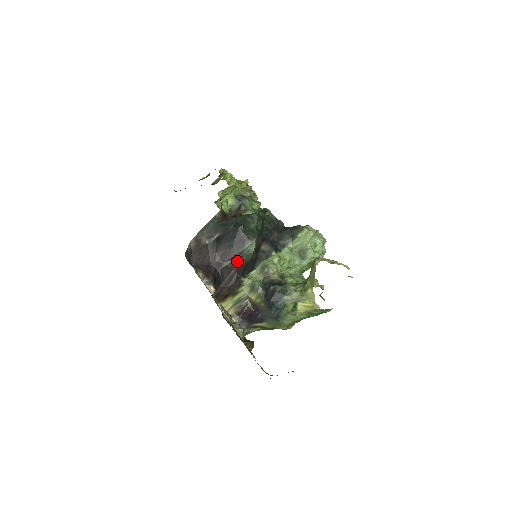
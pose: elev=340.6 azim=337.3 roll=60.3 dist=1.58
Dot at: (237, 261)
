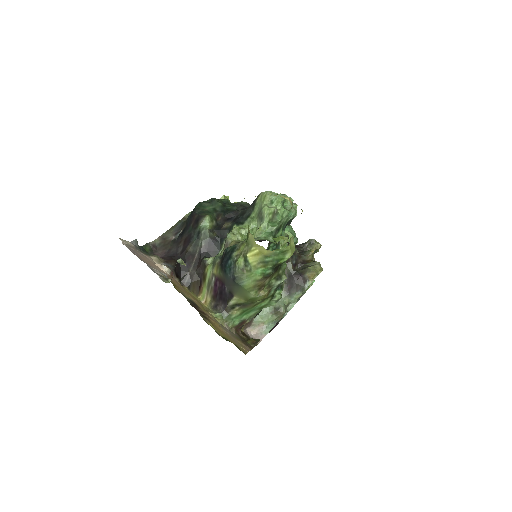
Dot at: (197, 243)
